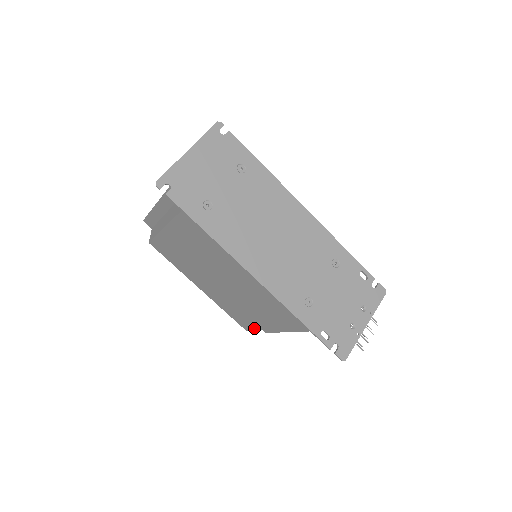
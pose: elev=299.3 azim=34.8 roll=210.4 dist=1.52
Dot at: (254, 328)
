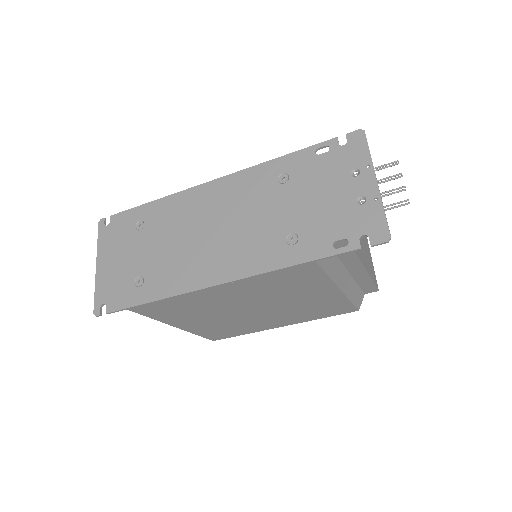
Dot at: (347, 304)
